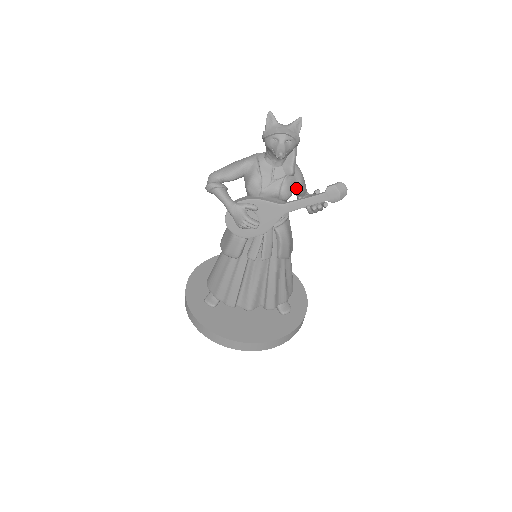
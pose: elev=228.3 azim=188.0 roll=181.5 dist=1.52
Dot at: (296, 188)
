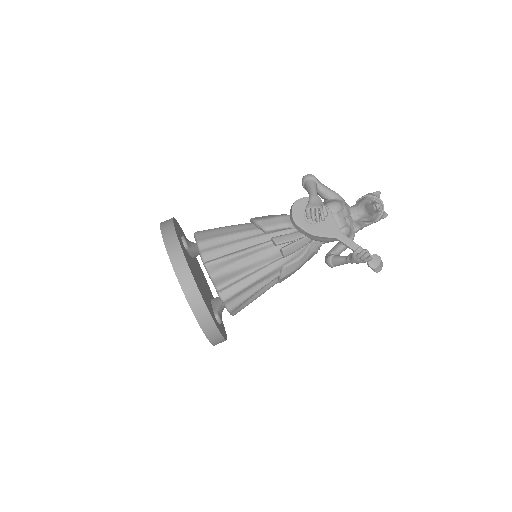
Dot at: occluded
